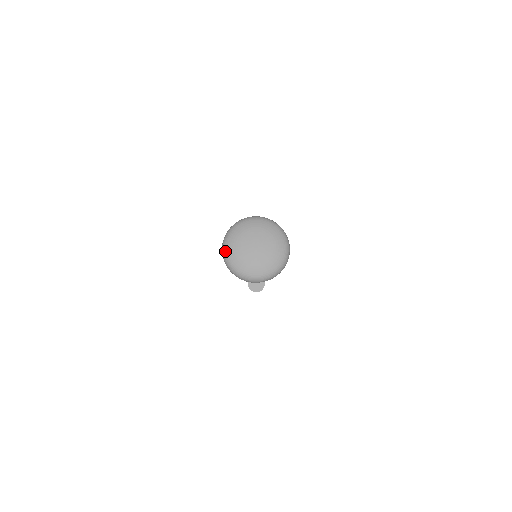
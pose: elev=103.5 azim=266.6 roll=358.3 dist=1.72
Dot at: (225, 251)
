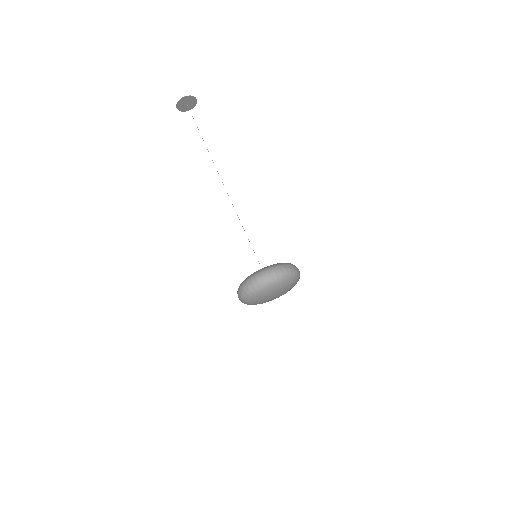
Dot at: occluded
